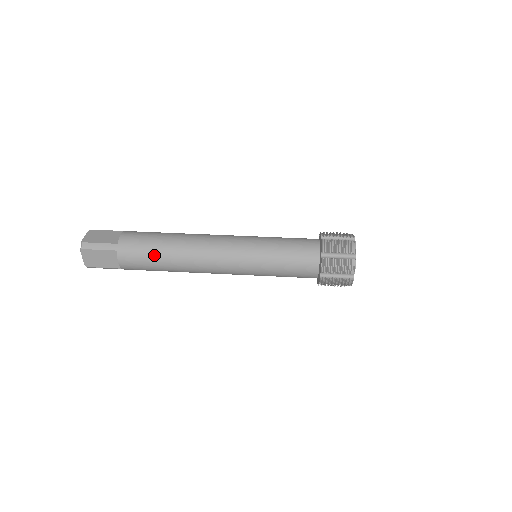
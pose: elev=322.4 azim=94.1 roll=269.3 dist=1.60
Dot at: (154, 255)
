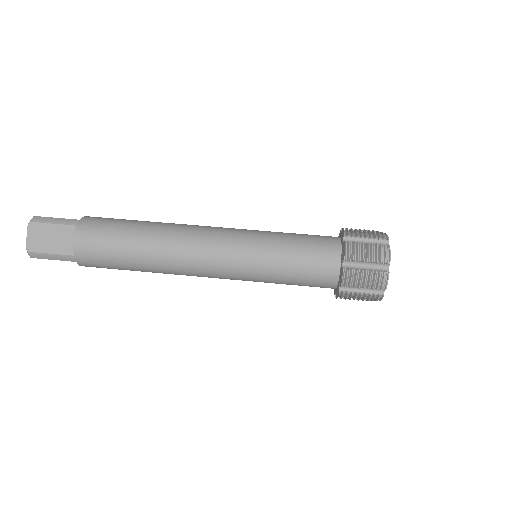
Dot at: (123, 233)
